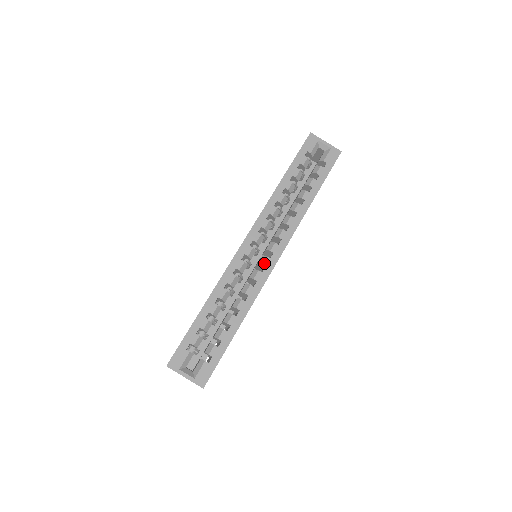
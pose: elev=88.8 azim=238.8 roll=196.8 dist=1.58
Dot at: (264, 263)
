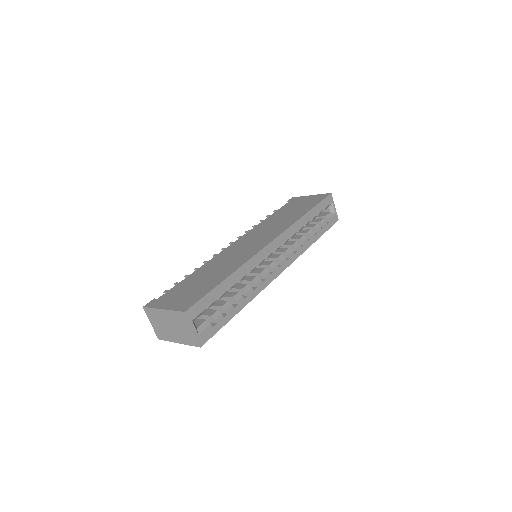
Dot at: (275, 268)
